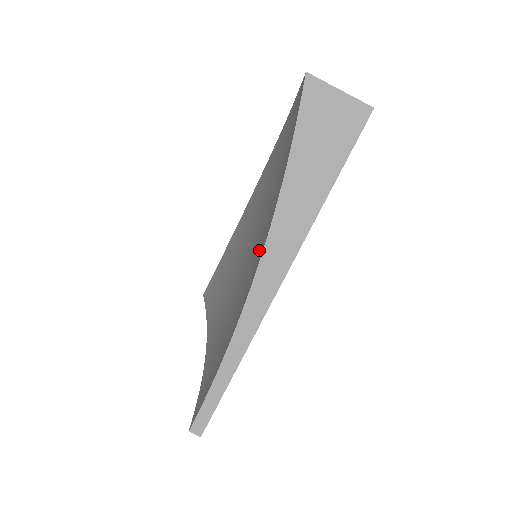
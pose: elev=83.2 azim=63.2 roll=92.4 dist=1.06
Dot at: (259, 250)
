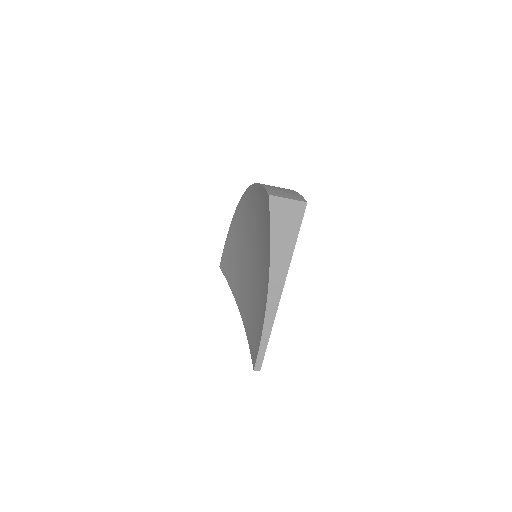
Dot at: (263, 272)
